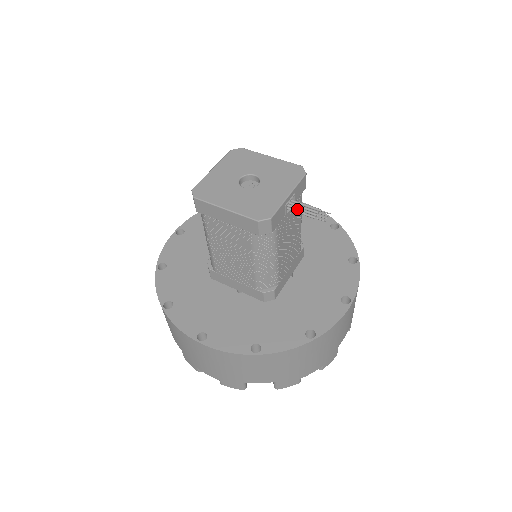
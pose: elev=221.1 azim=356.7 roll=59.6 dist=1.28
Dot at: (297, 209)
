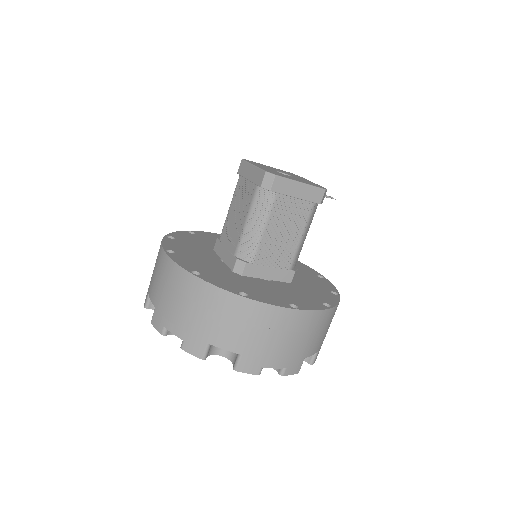
Dot at: occluded
